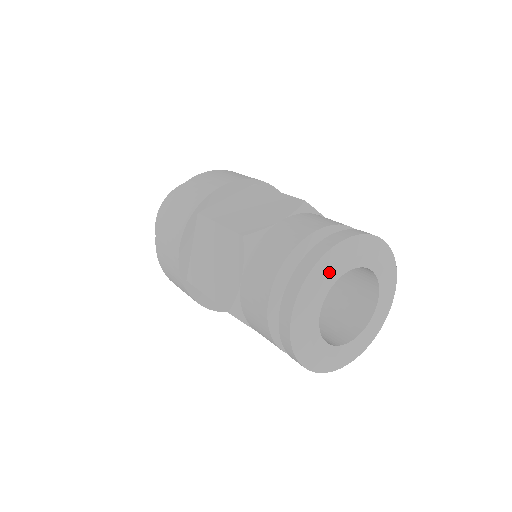
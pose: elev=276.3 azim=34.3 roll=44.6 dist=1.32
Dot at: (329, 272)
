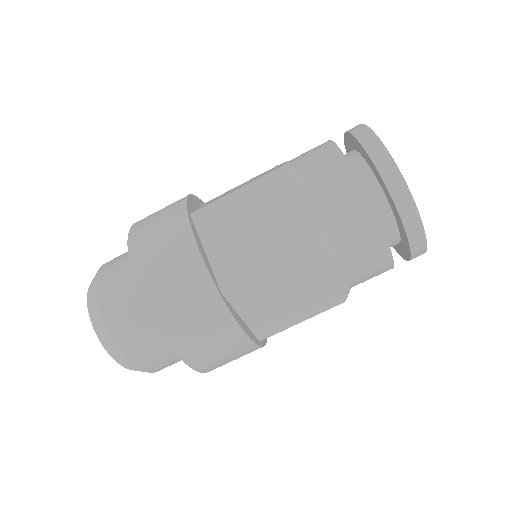
Dot at: occluded
